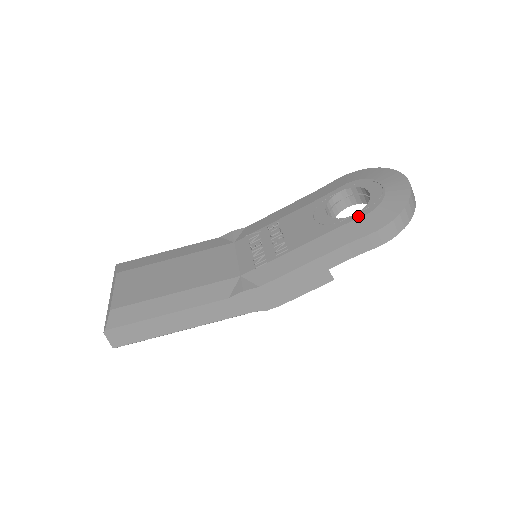
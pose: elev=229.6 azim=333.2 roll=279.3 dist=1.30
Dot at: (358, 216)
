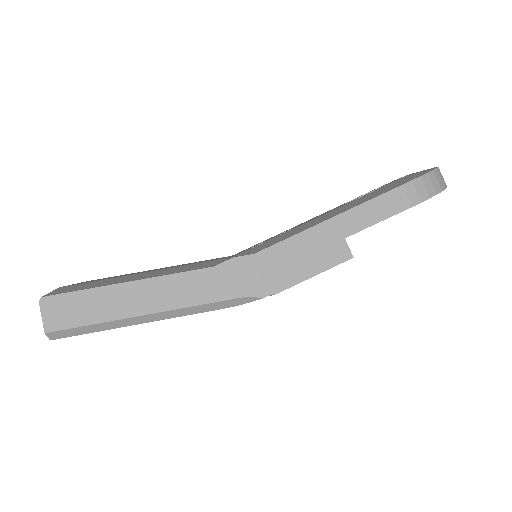
Dot at: occluded
